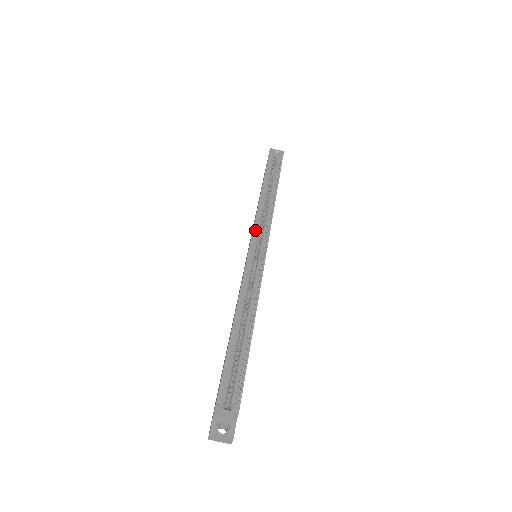
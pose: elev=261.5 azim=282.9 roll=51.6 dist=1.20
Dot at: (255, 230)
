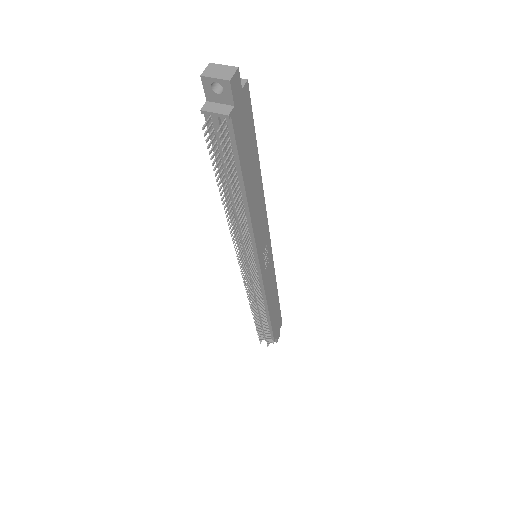
Dot at: occluded
